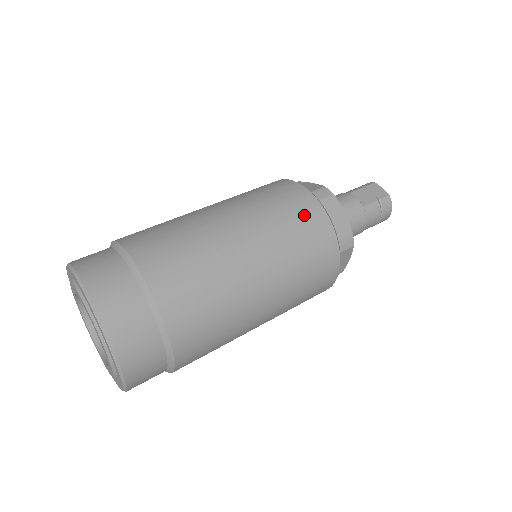
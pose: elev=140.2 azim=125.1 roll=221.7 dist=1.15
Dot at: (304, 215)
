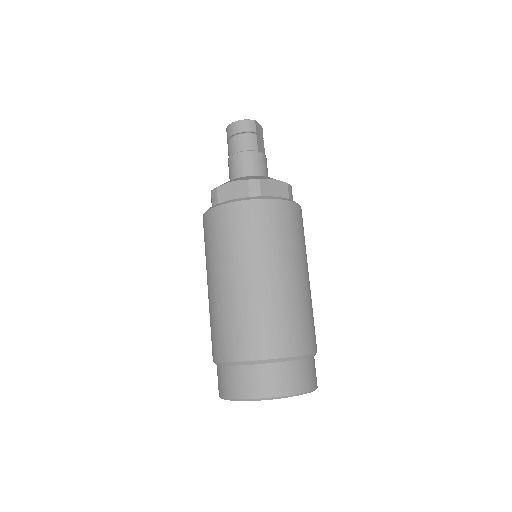
Dot at: occluded
